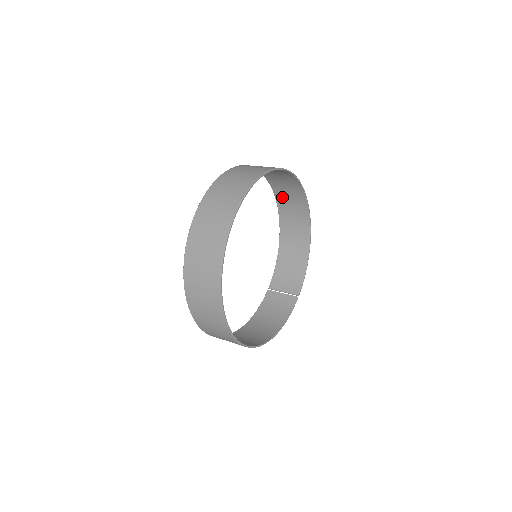
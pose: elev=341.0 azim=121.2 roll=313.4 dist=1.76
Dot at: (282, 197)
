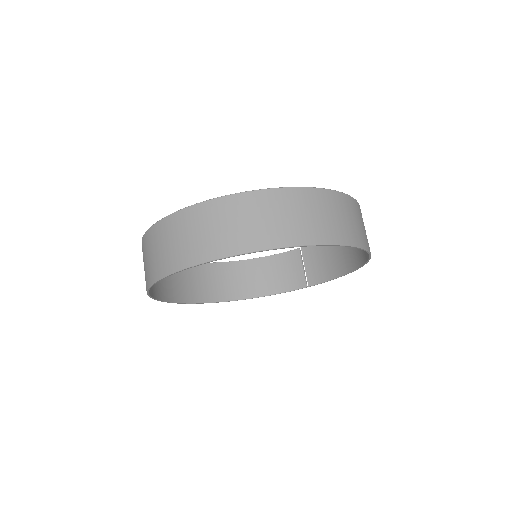
Dot at: occluded
